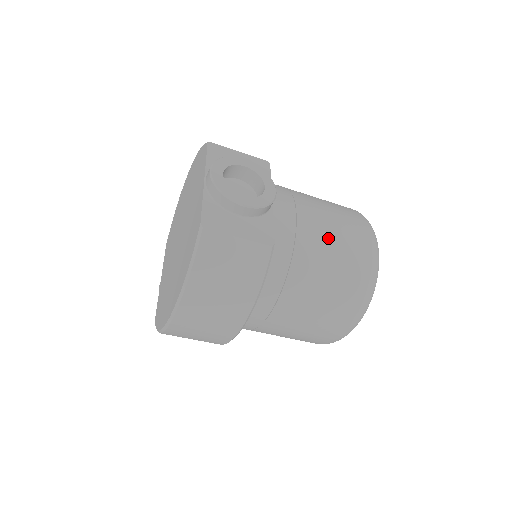
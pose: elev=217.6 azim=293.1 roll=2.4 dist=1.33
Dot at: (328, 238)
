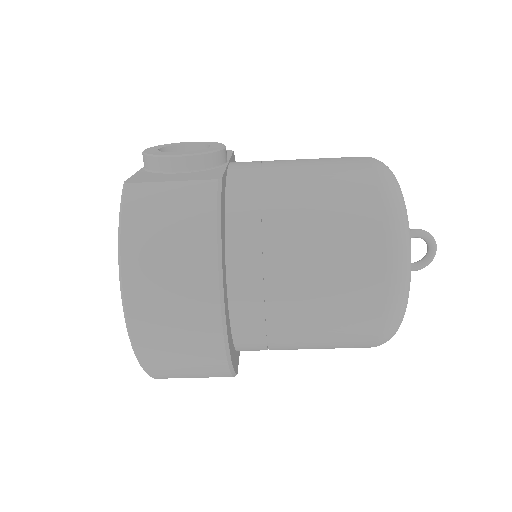
Dot at: (308, 171)
